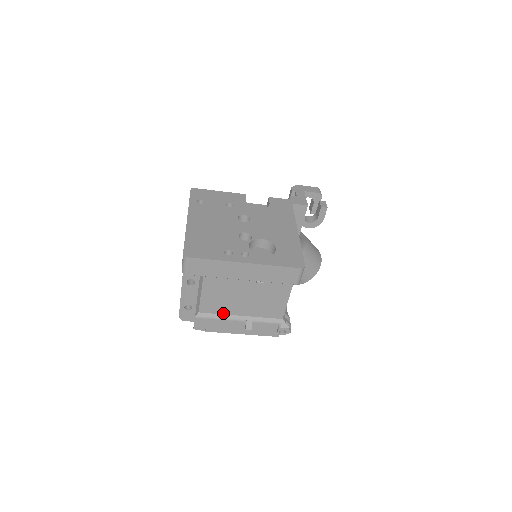
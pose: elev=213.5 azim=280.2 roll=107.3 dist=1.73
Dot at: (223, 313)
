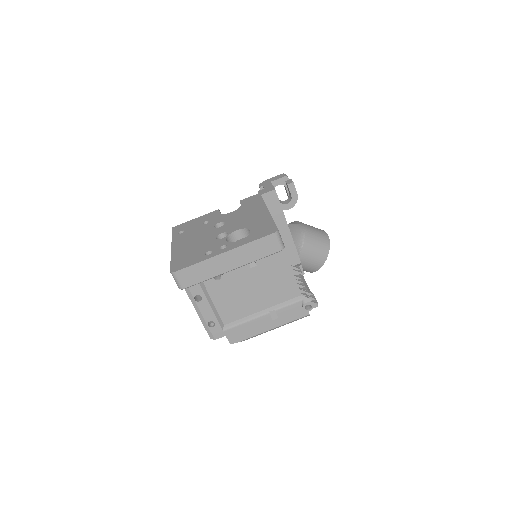
Dot at: (245, 316)
